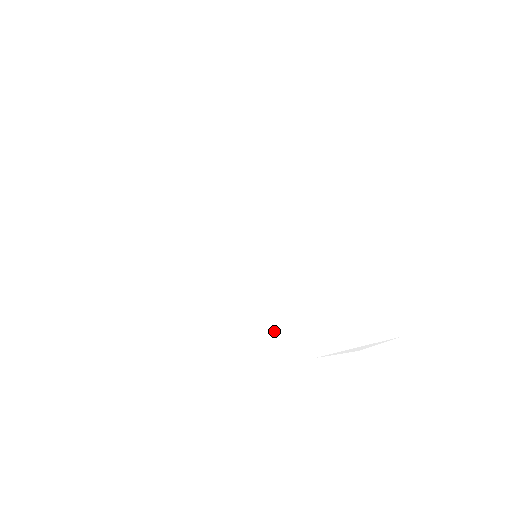
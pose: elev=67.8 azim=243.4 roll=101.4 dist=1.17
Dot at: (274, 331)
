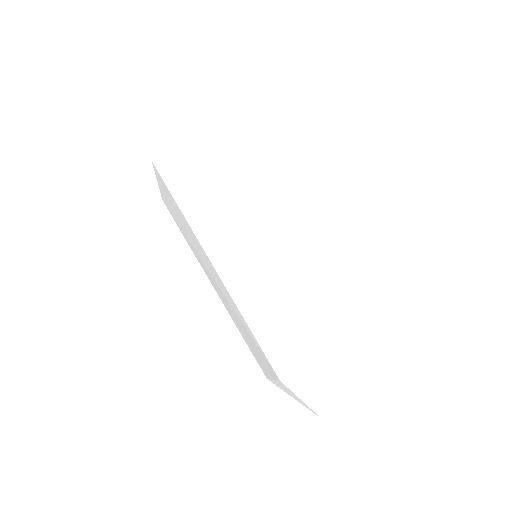
Dot at: (240, 331)
